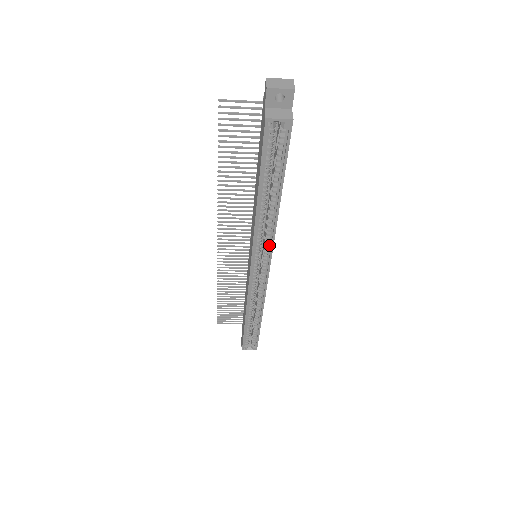
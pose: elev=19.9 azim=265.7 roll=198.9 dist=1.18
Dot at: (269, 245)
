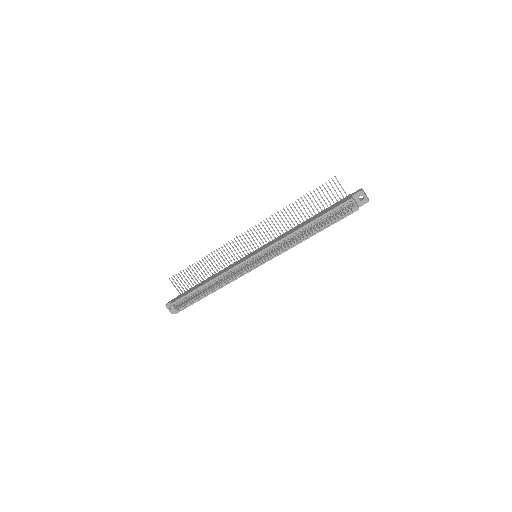
Dot at: (276, 254)
